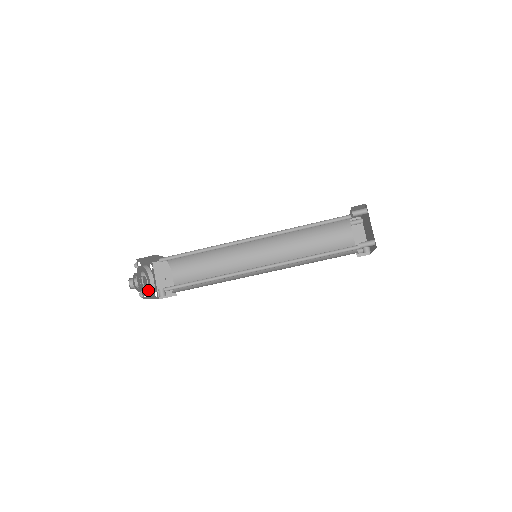
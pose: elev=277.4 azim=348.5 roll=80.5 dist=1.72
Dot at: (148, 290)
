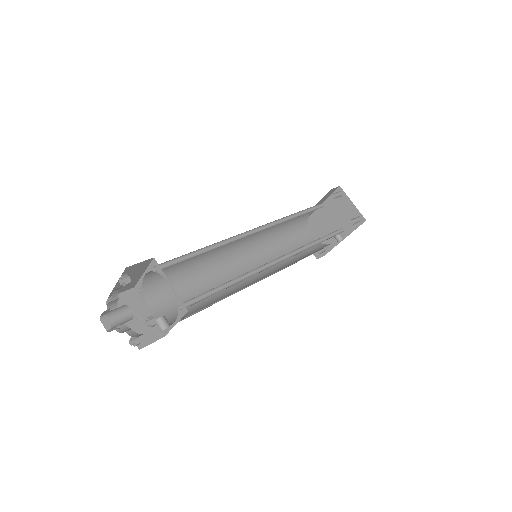
Dot at: occluded
